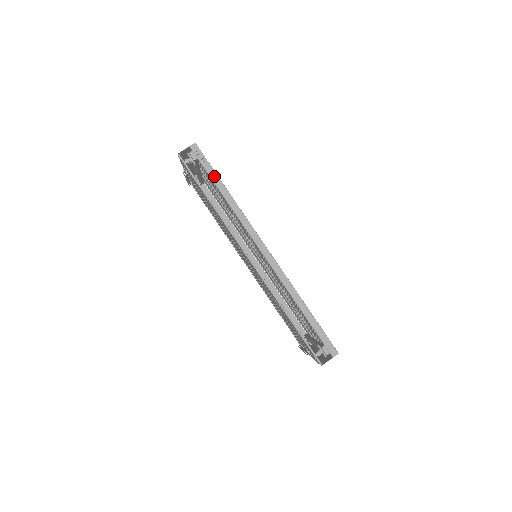
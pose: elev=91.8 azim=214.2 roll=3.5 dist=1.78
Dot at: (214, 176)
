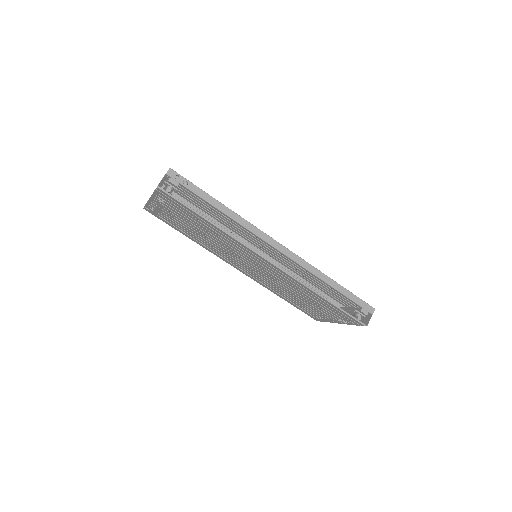
Dot at: (204, 195)
